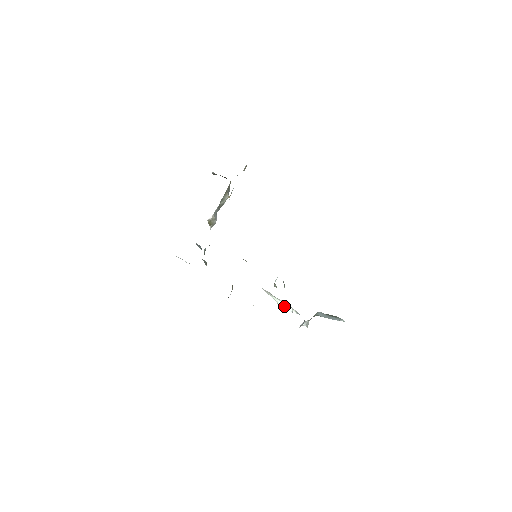
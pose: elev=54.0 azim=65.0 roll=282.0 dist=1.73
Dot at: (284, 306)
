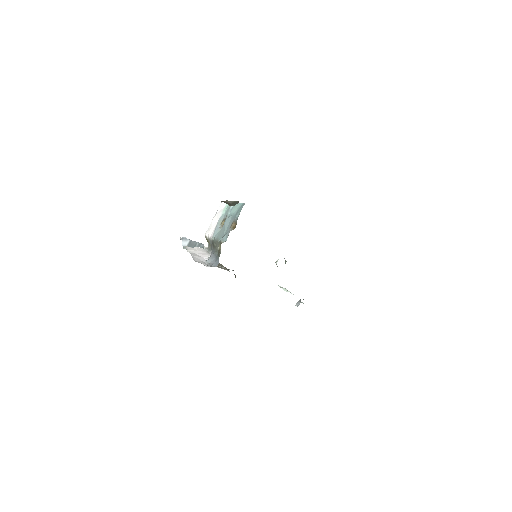
Dot at: (283, 288)
